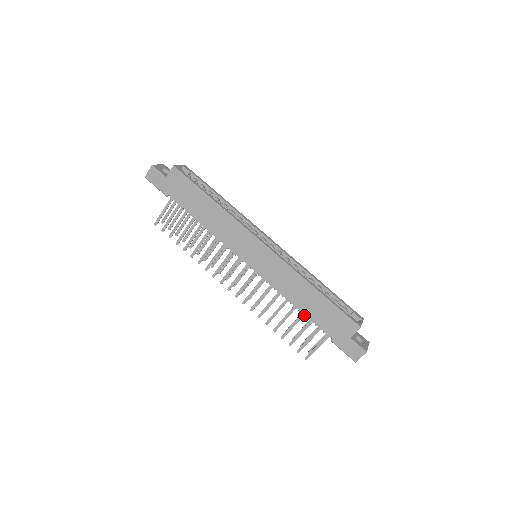
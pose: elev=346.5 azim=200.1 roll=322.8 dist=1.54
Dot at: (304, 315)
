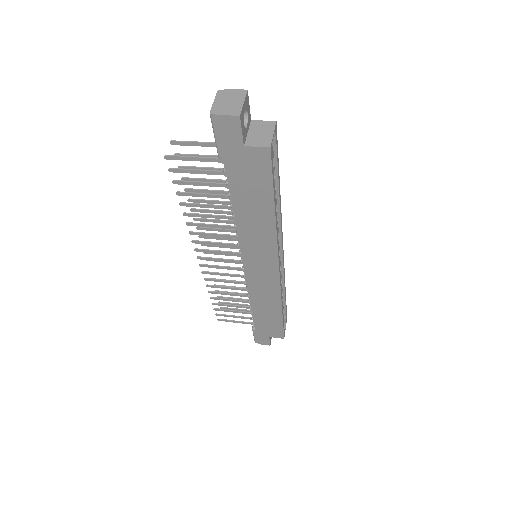
Dot at: (250, 309)
